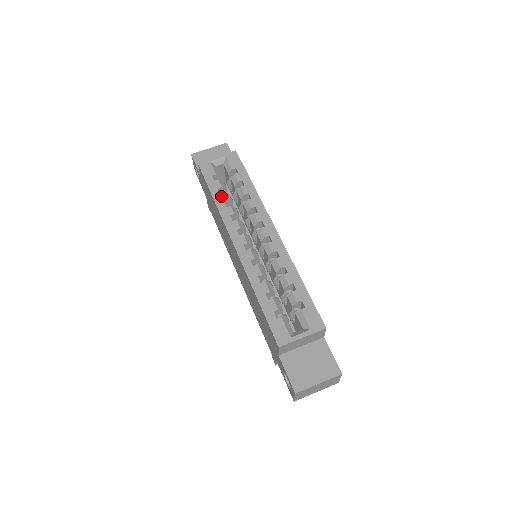
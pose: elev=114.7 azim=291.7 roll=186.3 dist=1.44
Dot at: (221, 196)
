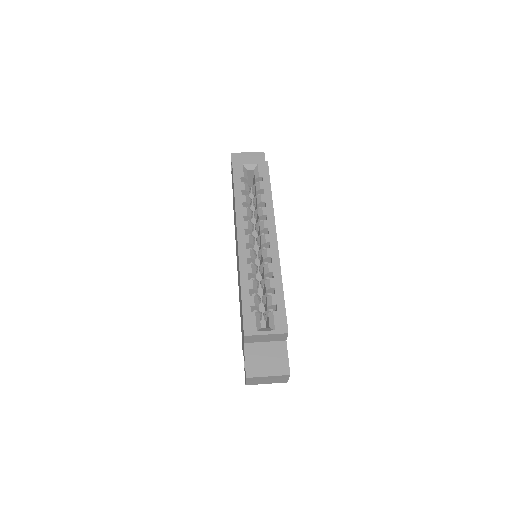
Dot at: (242, 197)
